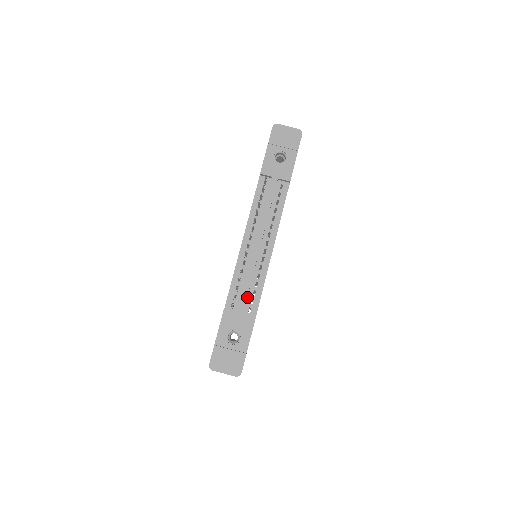
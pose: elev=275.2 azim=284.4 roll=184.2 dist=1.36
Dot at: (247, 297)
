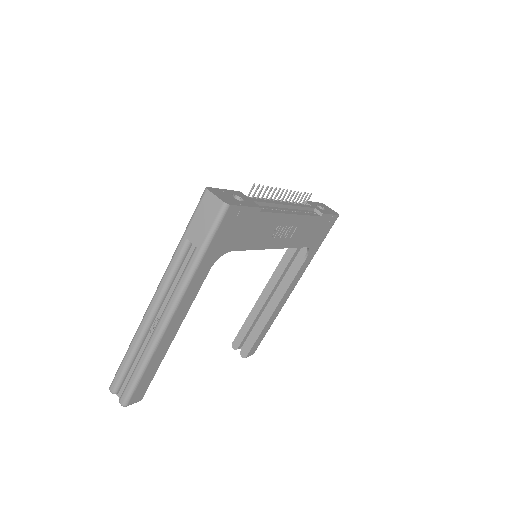
Dot at: (261, 205)
